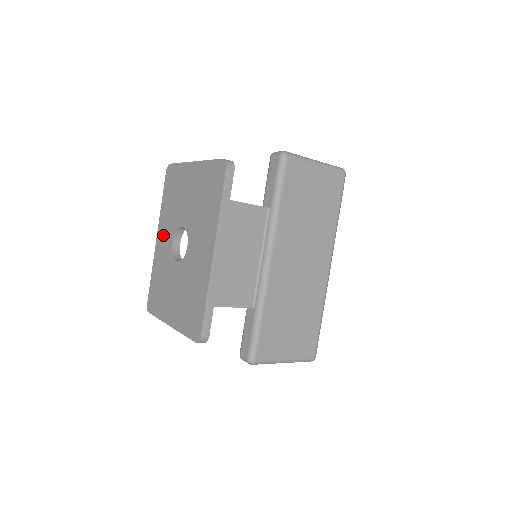
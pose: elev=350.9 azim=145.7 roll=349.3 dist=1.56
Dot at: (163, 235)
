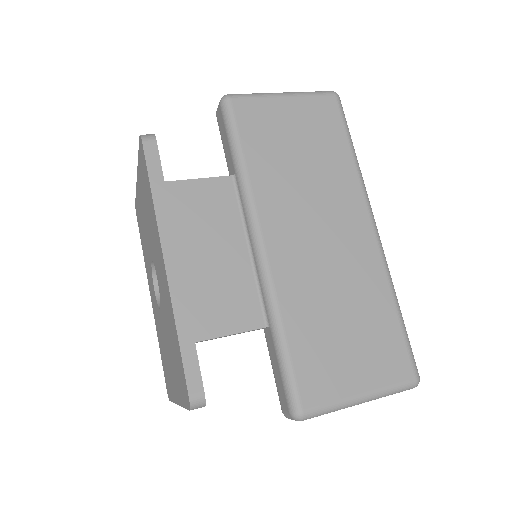
Dot at: (151, 289)
